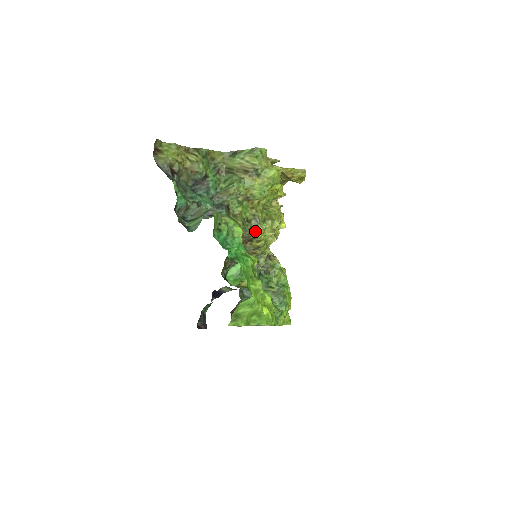
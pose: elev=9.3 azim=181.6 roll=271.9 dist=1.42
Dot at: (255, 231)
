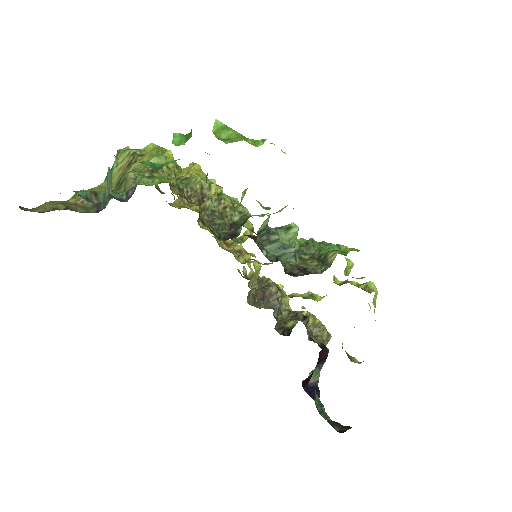
Dot at: (194, 182)
